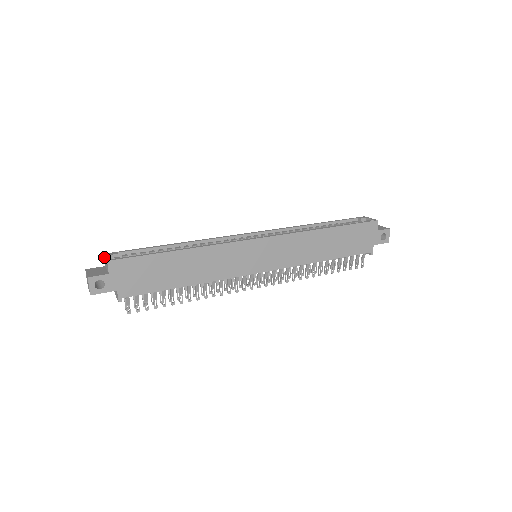
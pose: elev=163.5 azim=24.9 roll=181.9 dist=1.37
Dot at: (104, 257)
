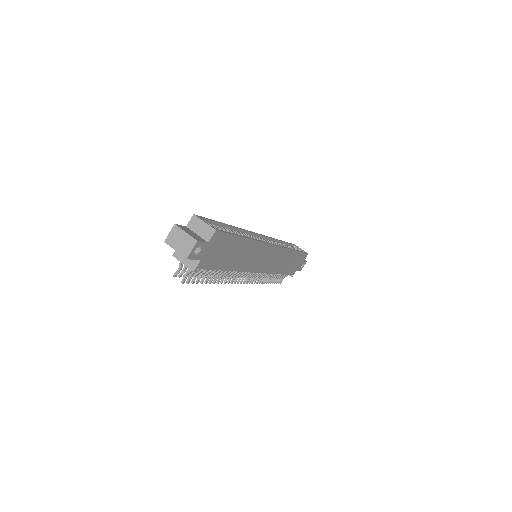
Dot at: (196, 219)
